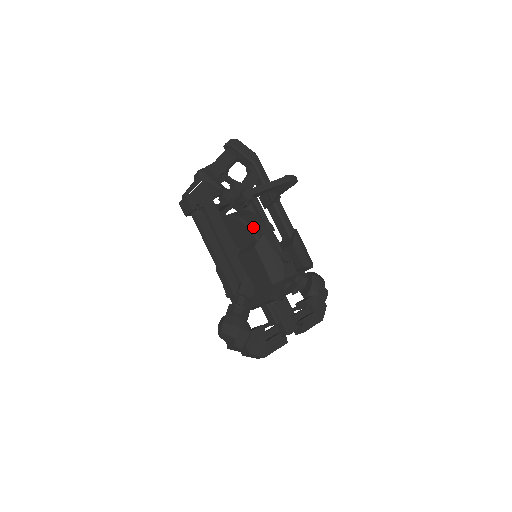
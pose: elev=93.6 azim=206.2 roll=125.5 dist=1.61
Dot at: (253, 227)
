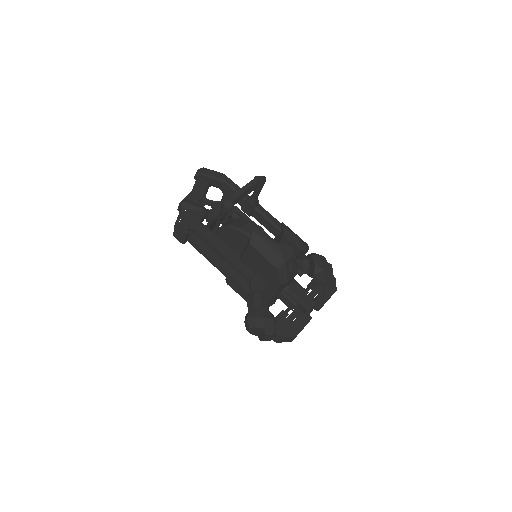
Dot at: (242, 228)
